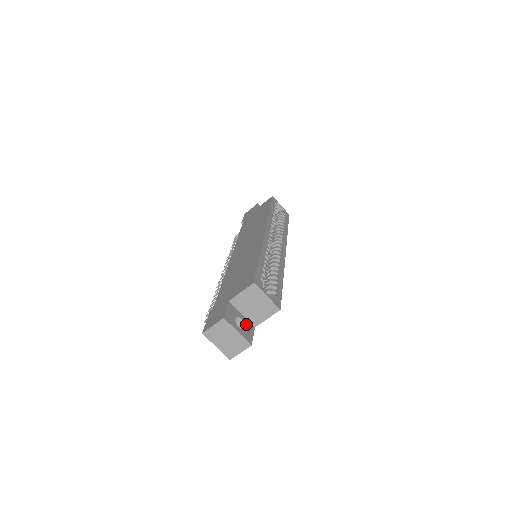
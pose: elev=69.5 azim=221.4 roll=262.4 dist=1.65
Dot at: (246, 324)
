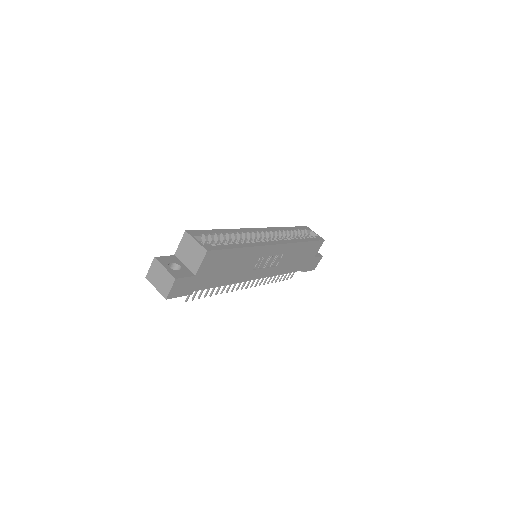
Dot at: (184, 270)
